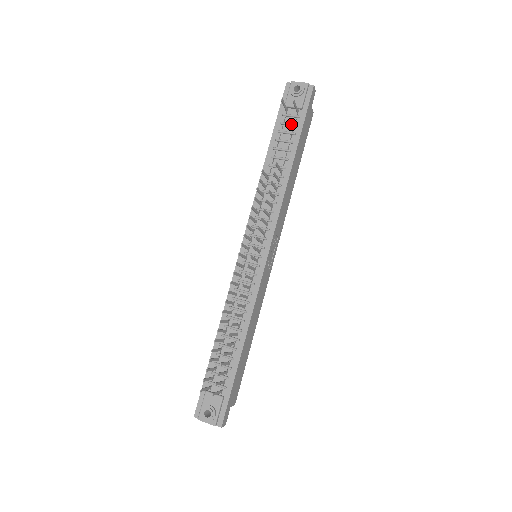
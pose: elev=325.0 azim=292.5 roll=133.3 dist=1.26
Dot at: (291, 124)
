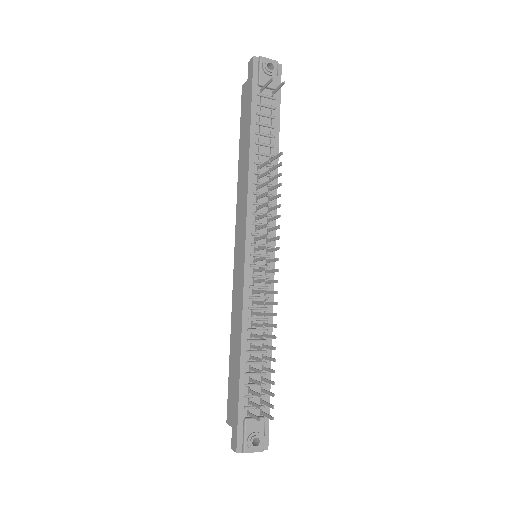
Dot at: (270, 106)
